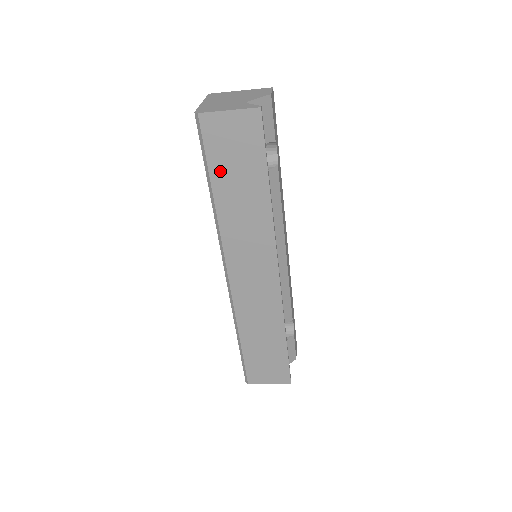
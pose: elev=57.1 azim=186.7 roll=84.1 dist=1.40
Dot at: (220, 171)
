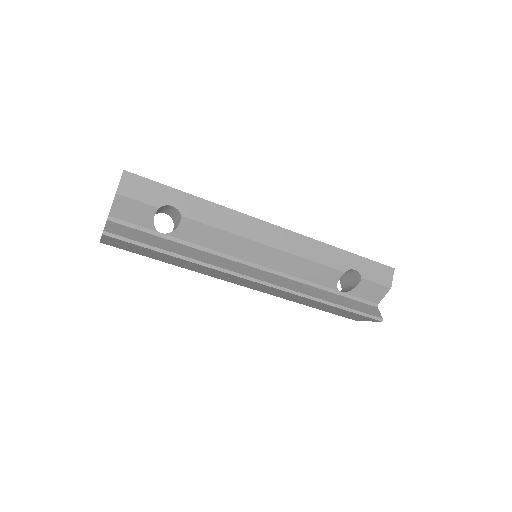
Dot at: (149, 256)
